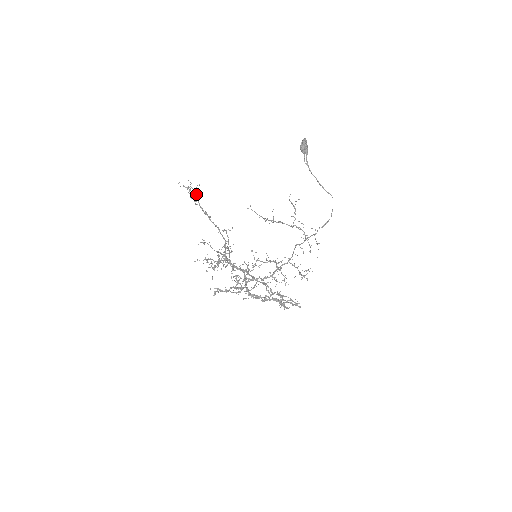
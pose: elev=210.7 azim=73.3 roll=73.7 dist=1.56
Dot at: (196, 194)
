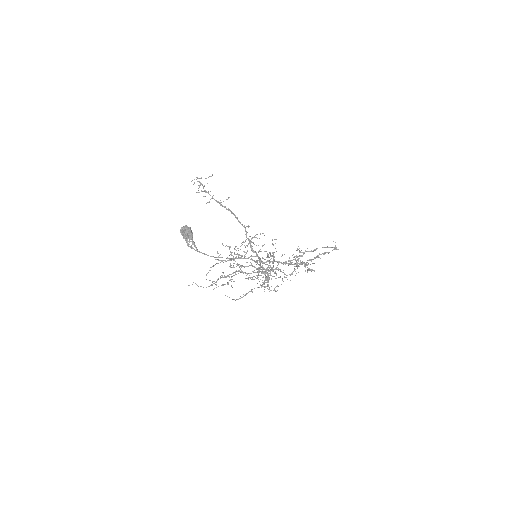
Dot at: (205, 190)
